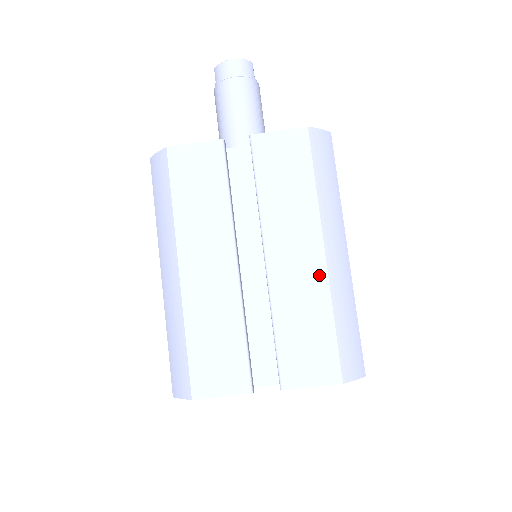
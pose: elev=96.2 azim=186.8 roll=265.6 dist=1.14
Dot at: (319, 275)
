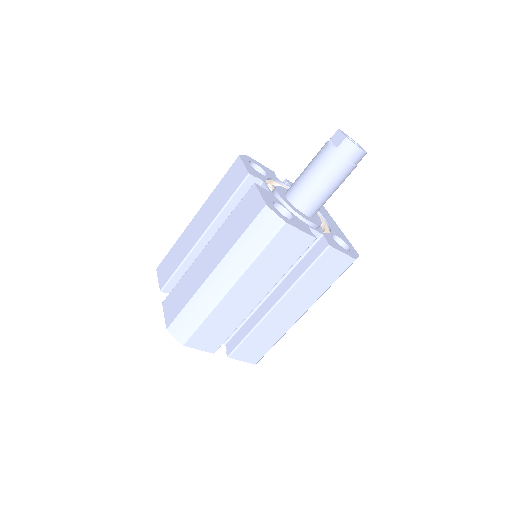
Dot at: (290, 323)
